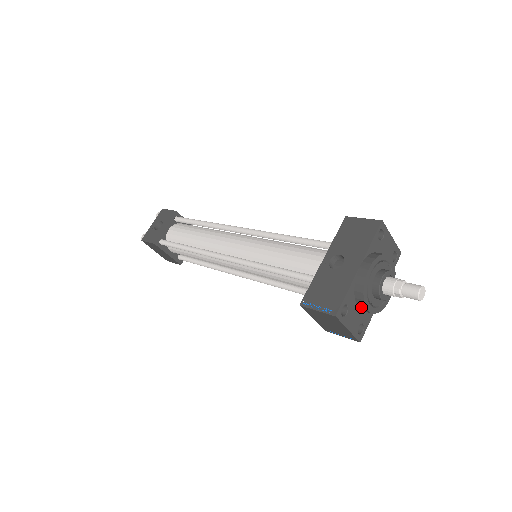
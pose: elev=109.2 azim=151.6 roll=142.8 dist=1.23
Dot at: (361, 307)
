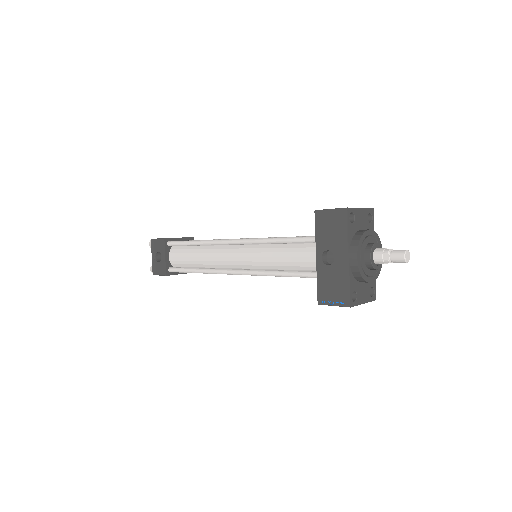
Dot at: (365, 282)
